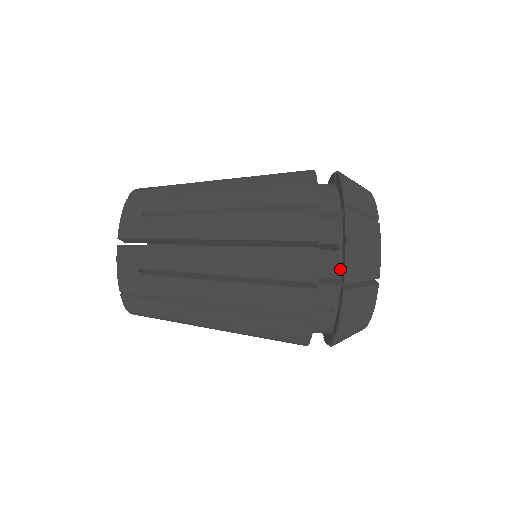
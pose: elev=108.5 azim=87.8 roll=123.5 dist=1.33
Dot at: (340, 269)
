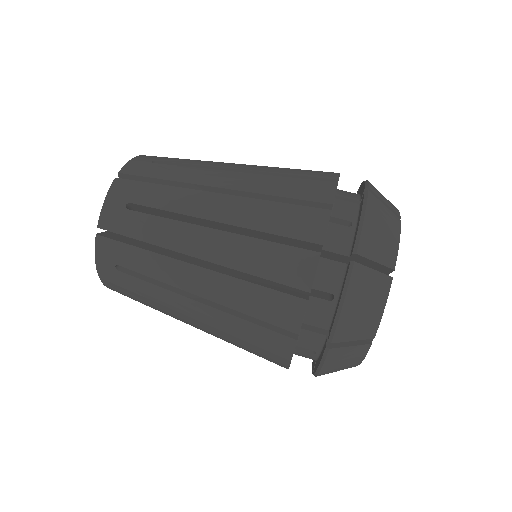
Dot at: (330, 321)
